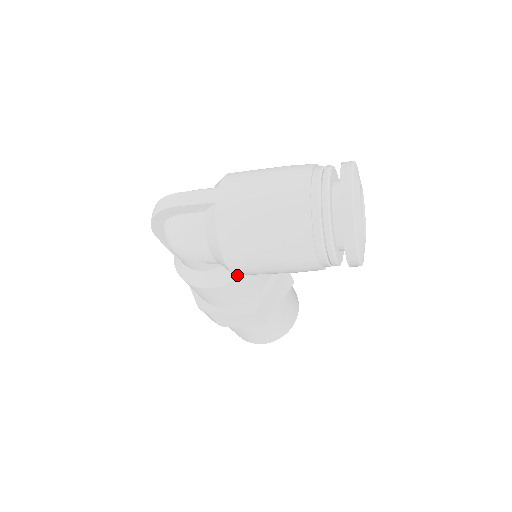
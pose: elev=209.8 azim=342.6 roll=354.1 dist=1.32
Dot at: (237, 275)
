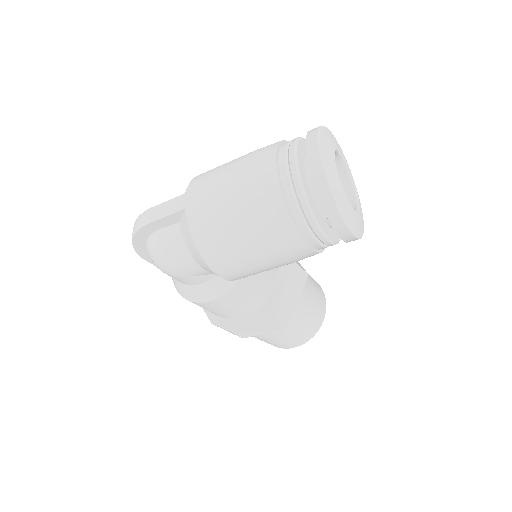
Dot at: (235, 281)
